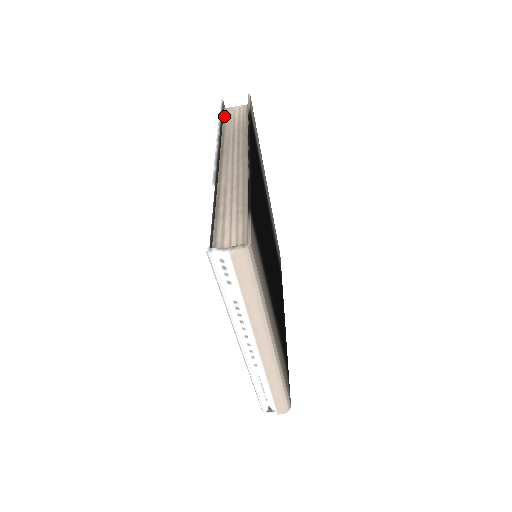
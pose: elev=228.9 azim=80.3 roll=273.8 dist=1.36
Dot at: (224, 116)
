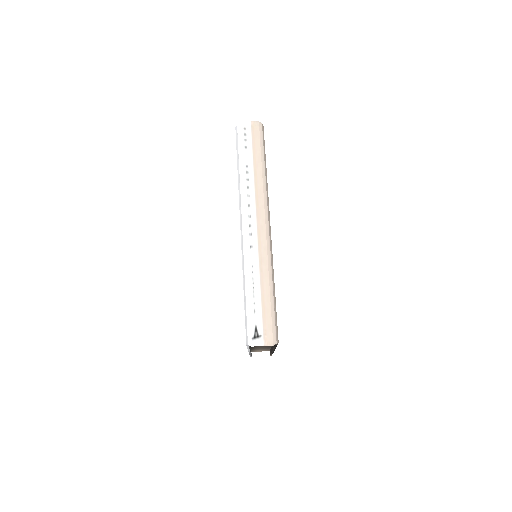
Dot at: occluded
